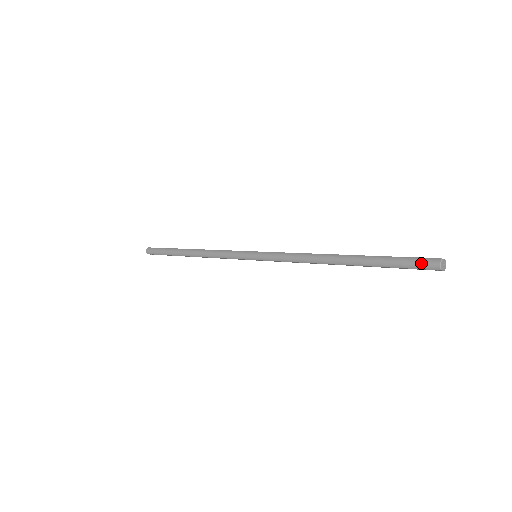
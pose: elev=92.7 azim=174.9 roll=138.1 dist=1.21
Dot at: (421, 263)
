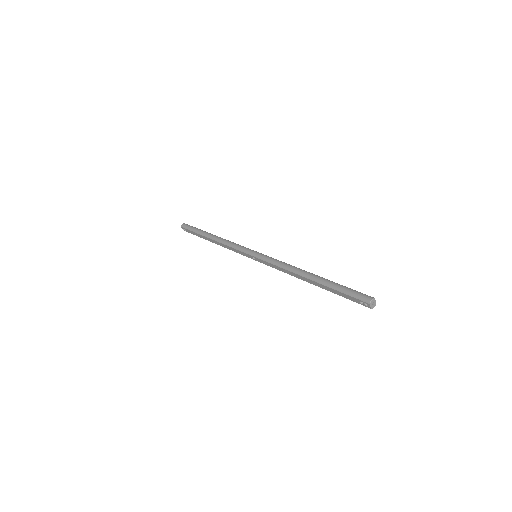
Dot at: (360, 295)
